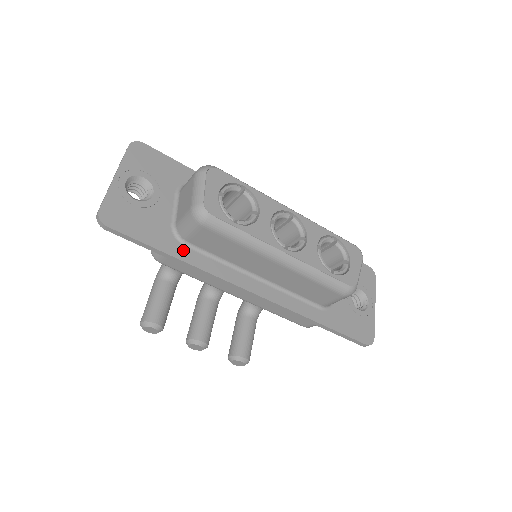
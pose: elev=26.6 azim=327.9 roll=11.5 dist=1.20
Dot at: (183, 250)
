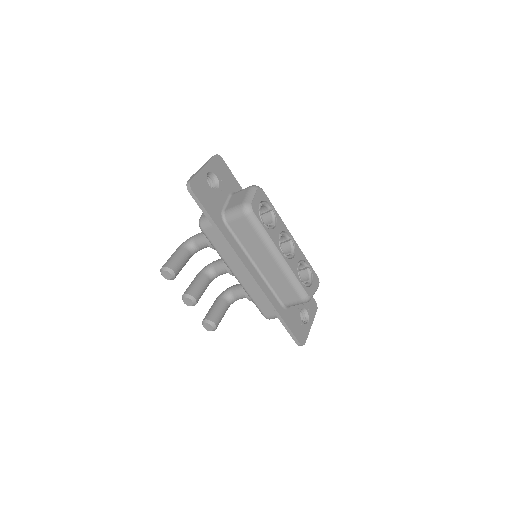
Dot at: (223, 227)
